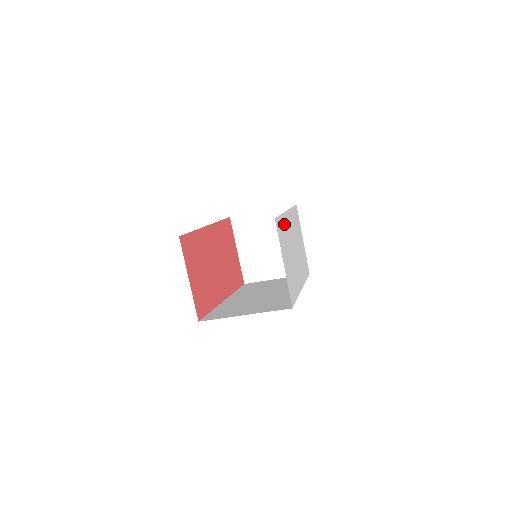
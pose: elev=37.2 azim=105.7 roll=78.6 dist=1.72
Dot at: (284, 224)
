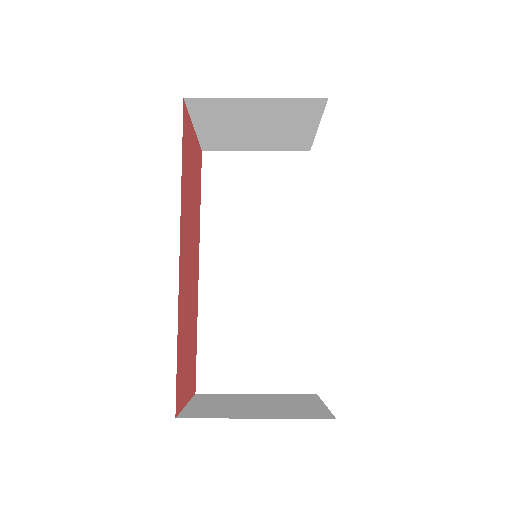
Dot at: occluded
